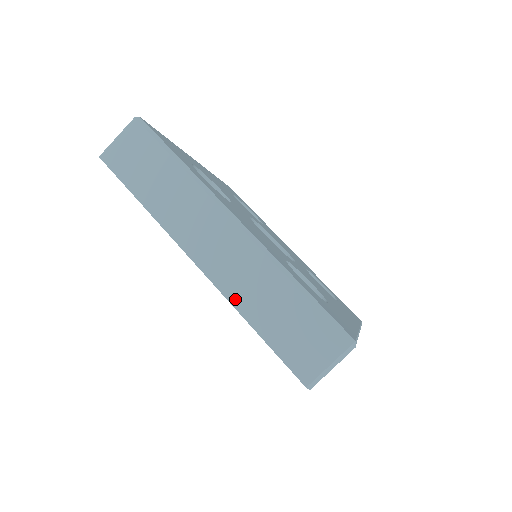
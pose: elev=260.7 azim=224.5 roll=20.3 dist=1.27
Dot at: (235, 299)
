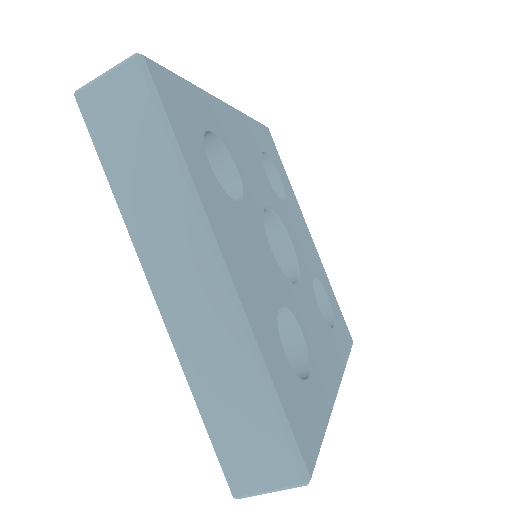
Dot at: (188, 364)
